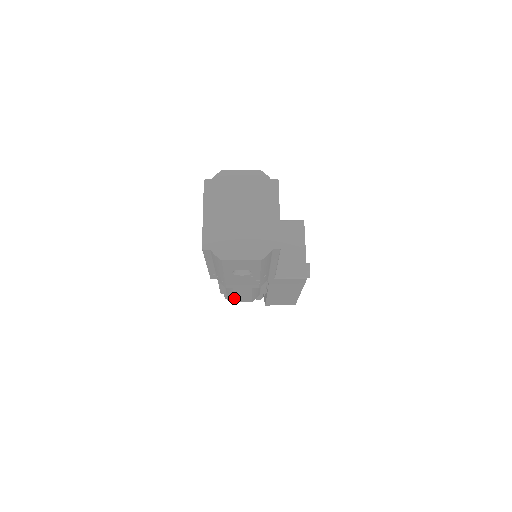
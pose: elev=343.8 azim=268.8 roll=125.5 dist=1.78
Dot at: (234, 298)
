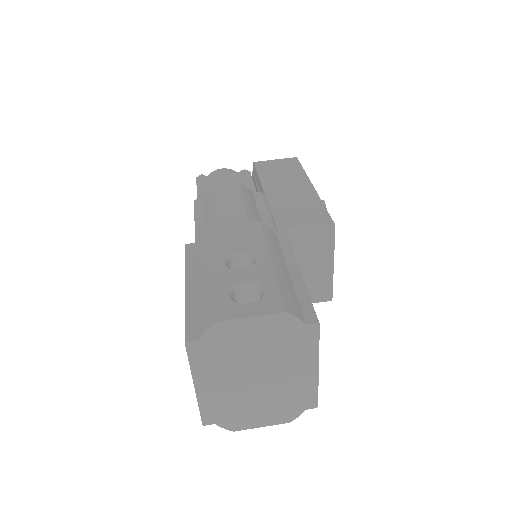
Dot at: occluded
